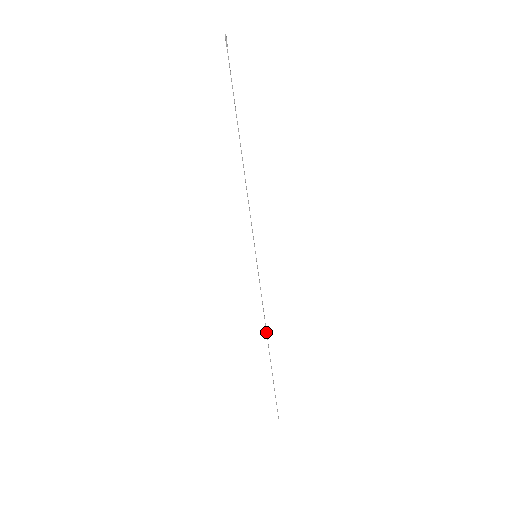
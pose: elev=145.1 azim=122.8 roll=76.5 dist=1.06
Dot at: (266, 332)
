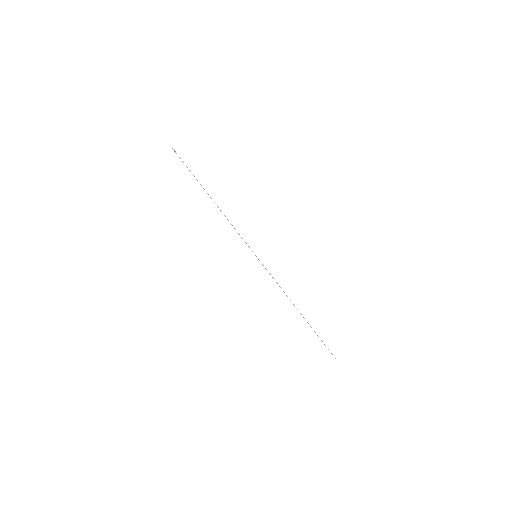
Dot at: occluded
